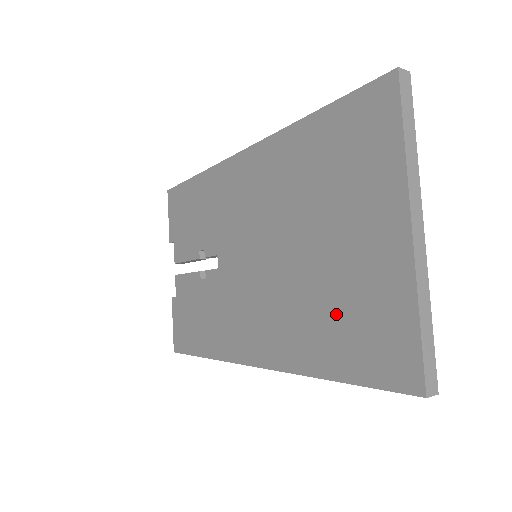
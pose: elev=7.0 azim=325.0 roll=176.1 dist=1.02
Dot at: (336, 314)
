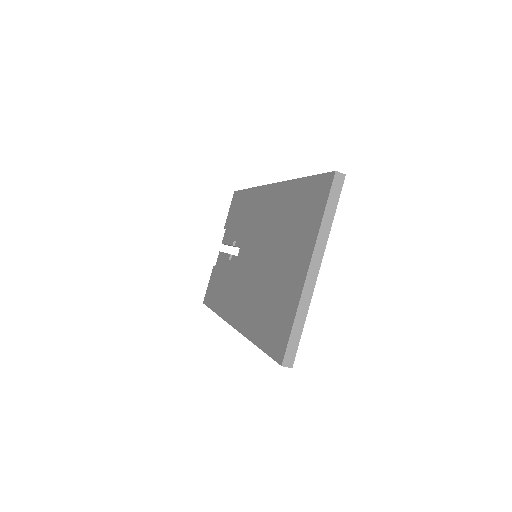
Dot at: (269, 306)
